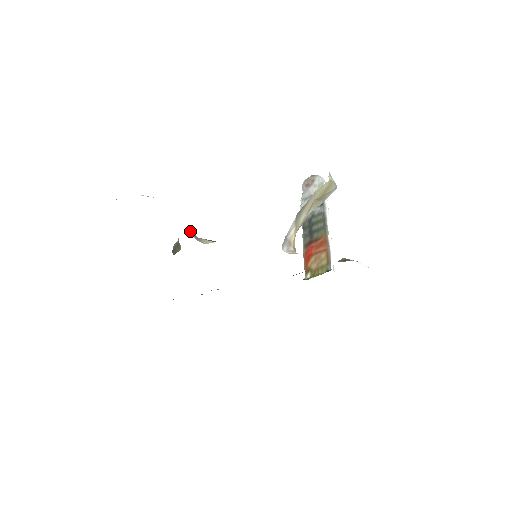
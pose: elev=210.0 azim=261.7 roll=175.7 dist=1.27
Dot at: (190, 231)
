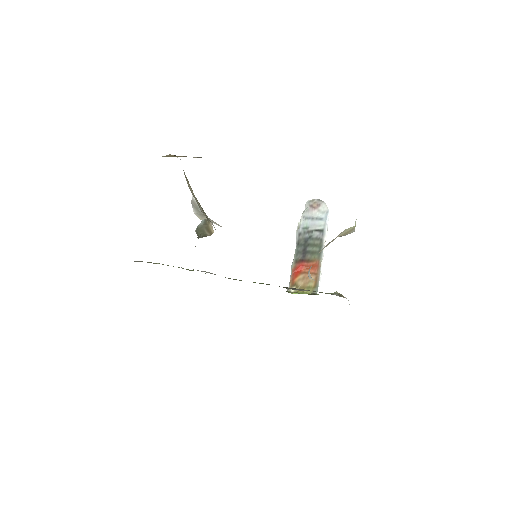
Dot at: (193, 202)
